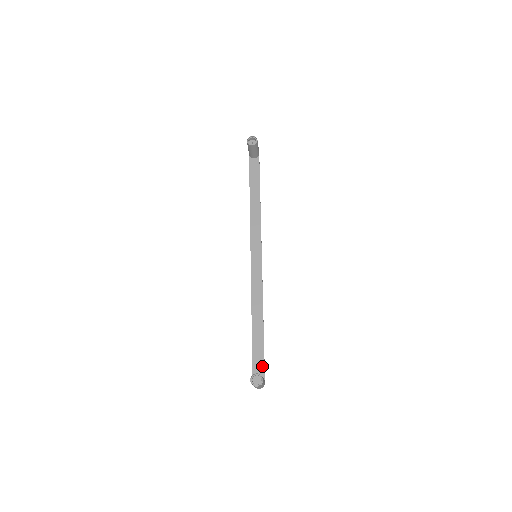
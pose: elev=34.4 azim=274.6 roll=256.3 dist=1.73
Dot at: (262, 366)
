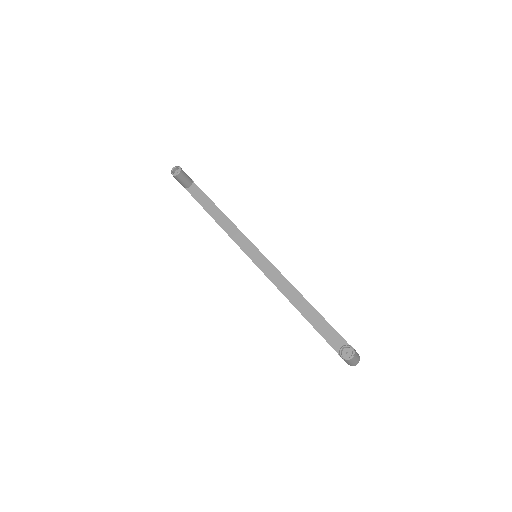
Dot at: (342, 341)
